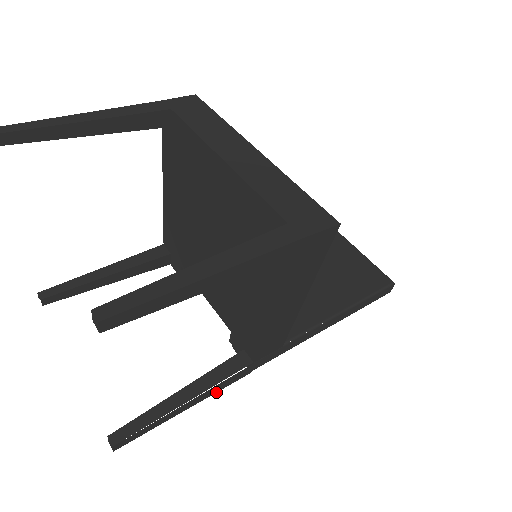
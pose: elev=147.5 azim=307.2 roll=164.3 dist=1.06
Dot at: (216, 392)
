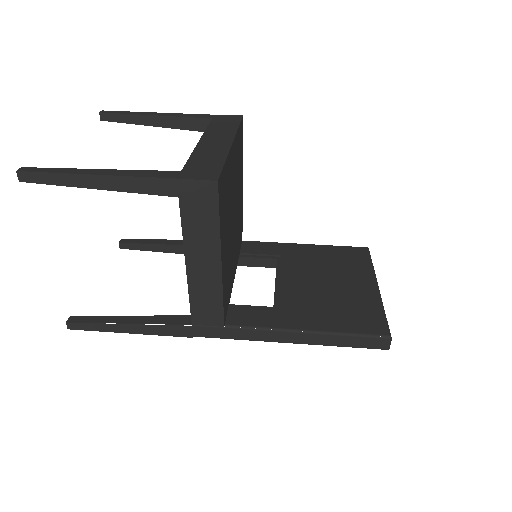
Dot at: occluded
